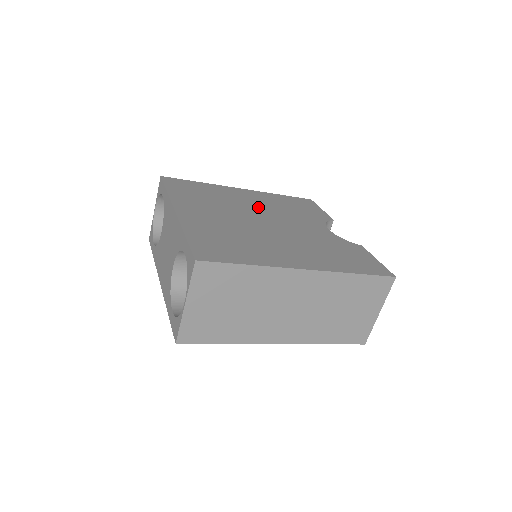
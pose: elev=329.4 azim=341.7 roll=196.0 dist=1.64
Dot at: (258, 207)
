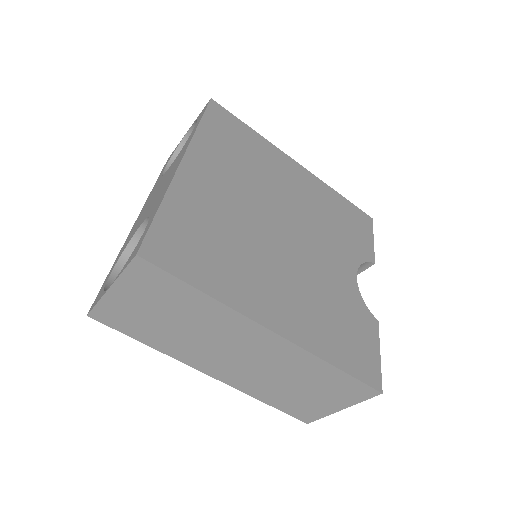
Dot at: (295, 201)
